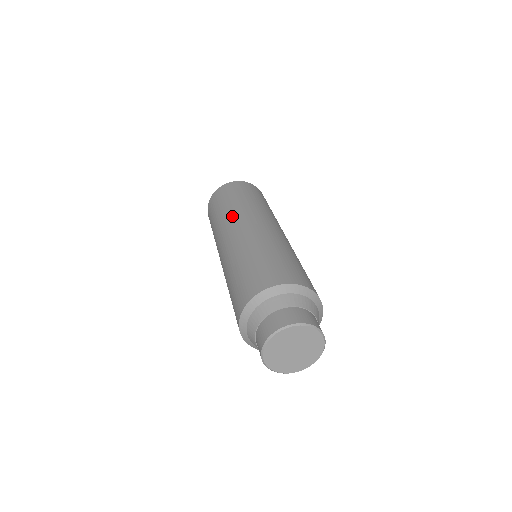
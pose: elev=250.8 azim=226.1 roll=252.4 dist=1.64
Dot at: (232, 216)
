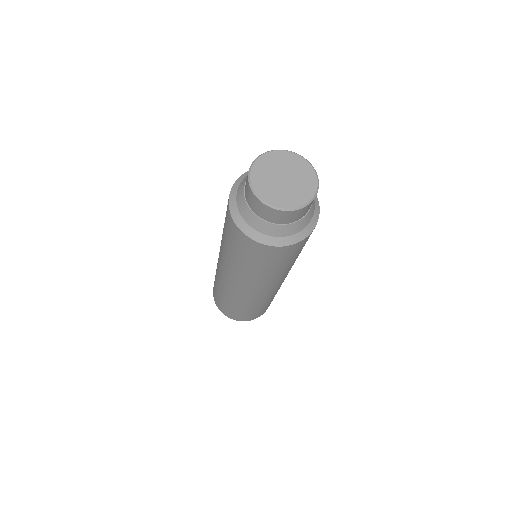
Dot at: occluded
